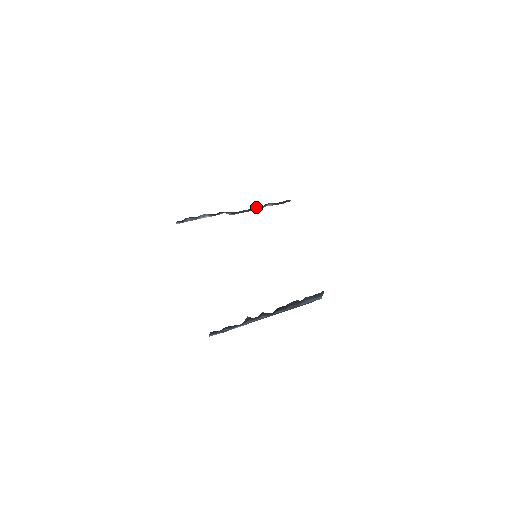
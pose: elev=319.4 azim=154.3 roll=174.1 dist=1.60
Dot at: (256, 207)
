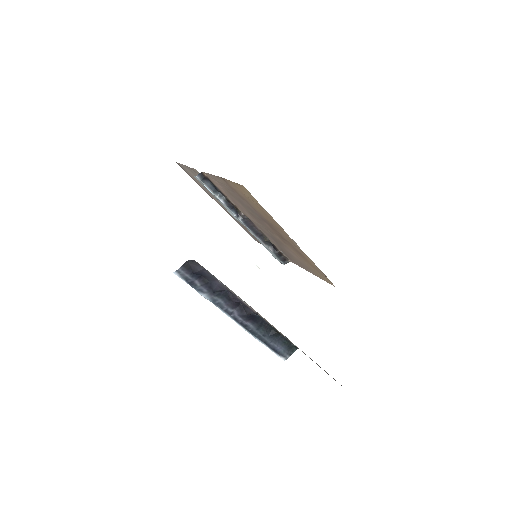
Dot at: (262, 236)
